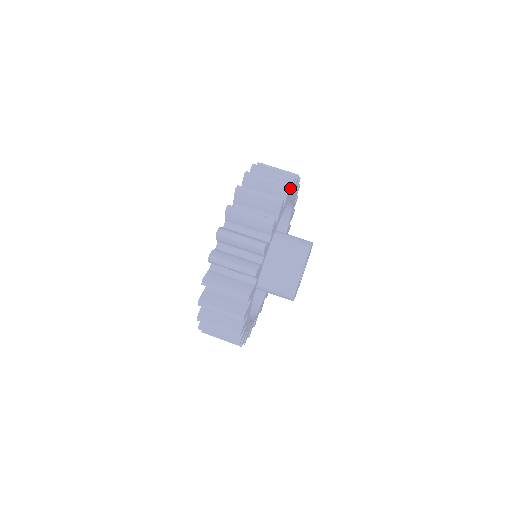
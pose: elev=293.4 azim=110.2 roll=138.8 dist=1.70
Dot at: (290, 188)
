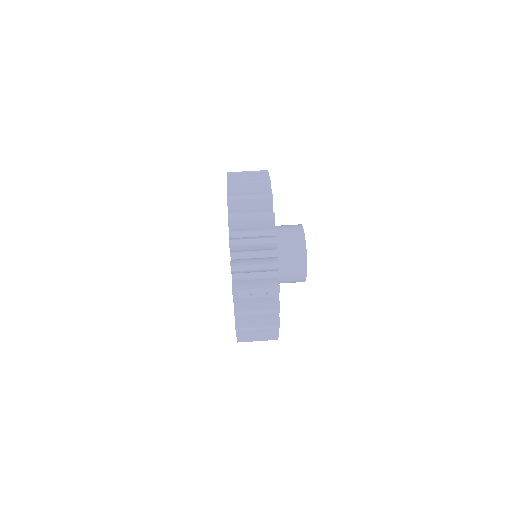
Dot at: (275, 248)
